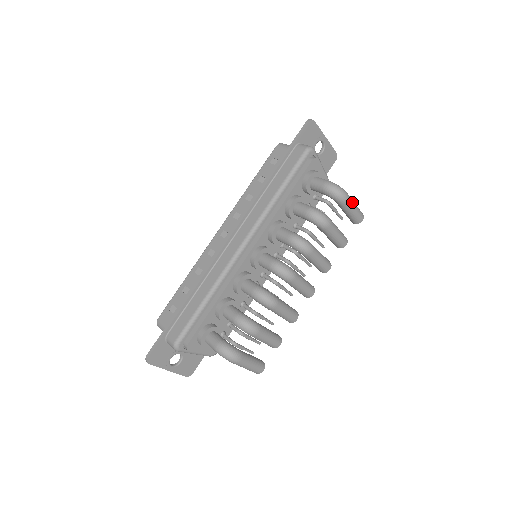
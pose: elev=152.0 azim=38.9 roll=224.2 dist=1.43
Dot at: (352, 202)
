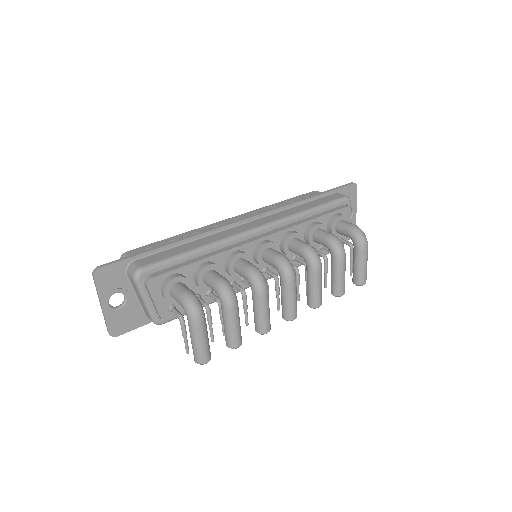
Dot at: (367, 256)
